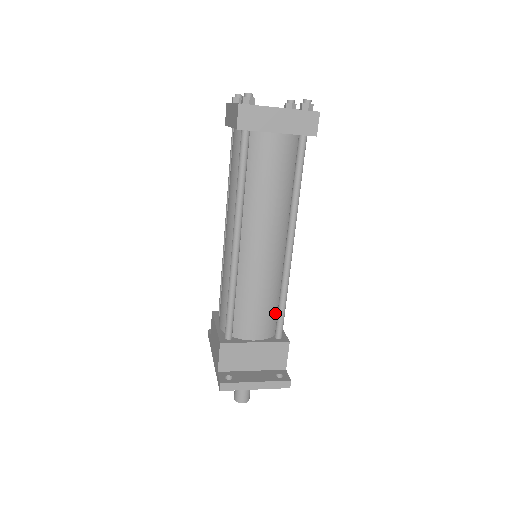
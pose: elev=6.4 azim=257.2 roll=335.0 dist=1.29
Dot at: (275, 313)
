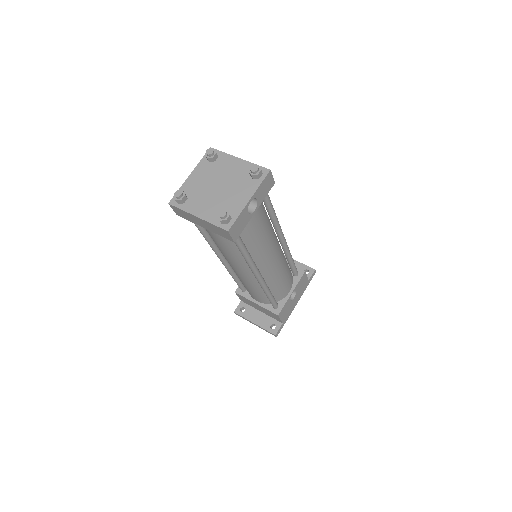
Dot at: occluded
